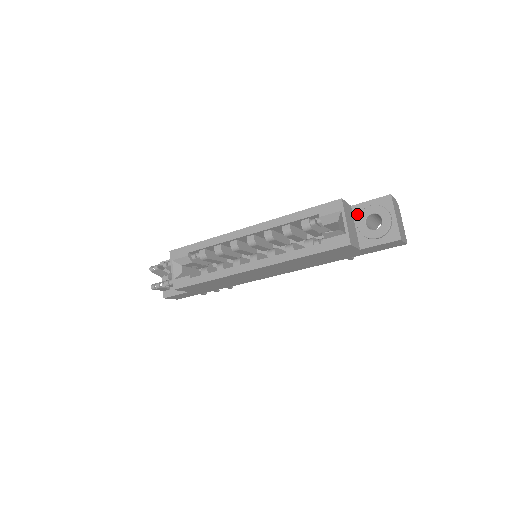
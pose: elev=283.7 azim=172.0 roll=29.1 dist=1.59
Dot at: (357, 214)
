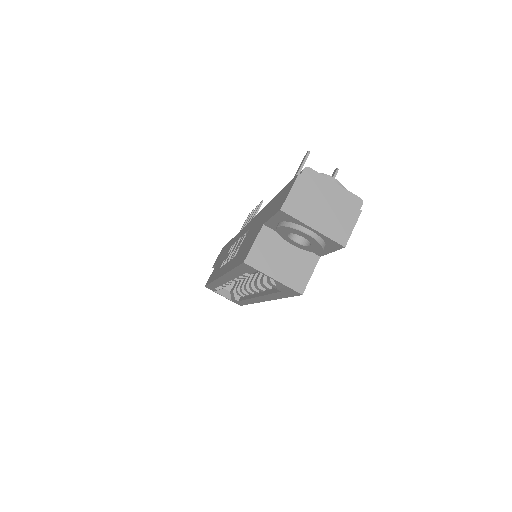
Dot at: occluded
